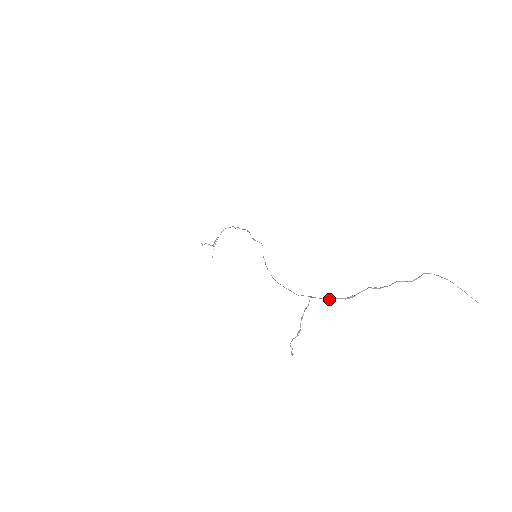
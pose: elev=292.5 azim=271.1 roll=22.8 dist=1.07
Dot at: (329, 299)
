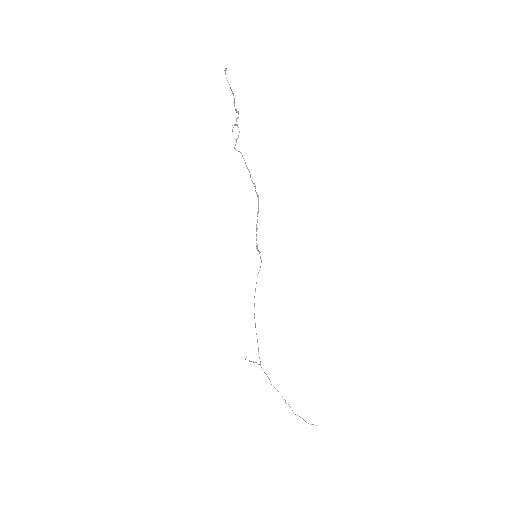
Dot at: occluded
